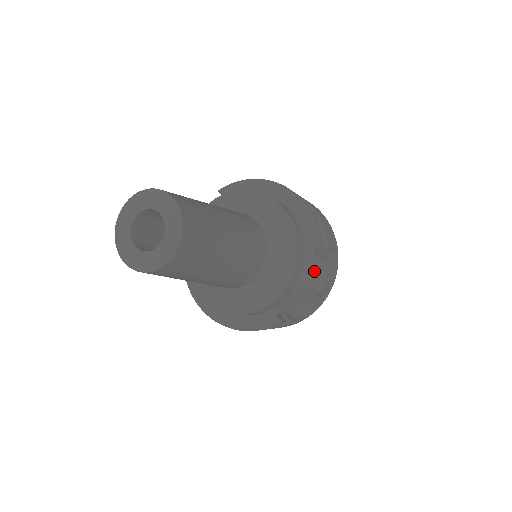
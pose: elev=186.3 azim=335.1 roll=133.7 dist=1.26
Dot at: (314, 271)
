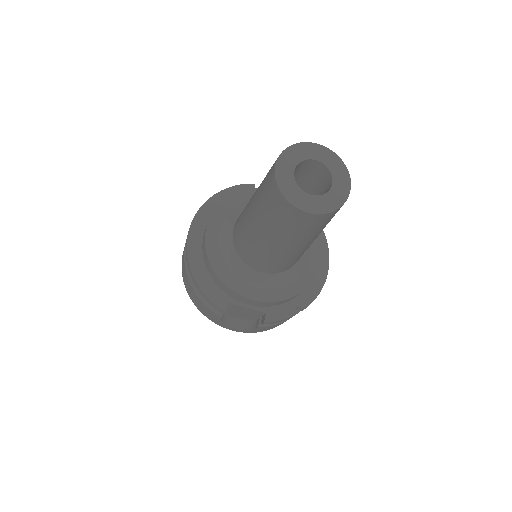
Dot at: (283, 315)
